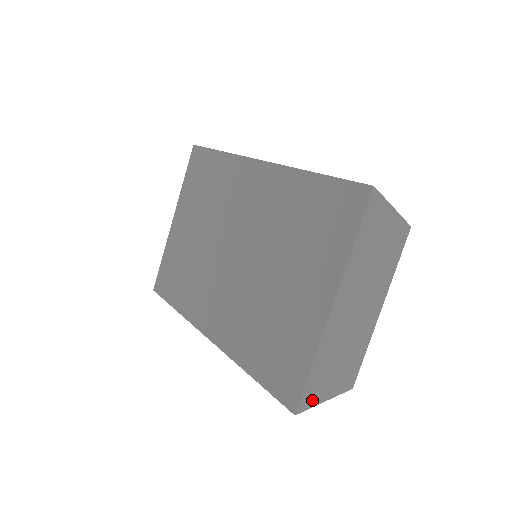
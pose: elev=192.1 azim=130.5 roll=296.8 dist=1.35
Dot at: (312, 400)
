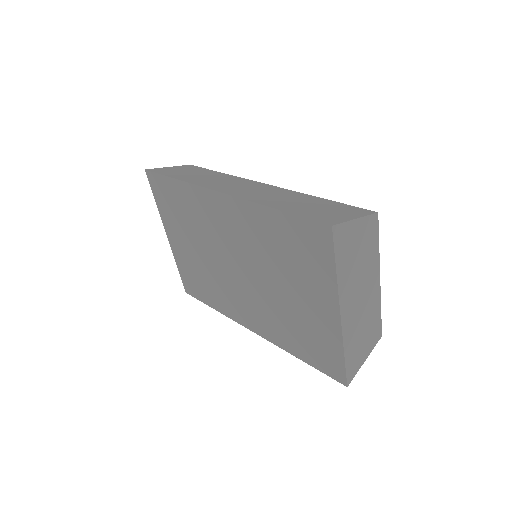
Dot at: (355, 370)
